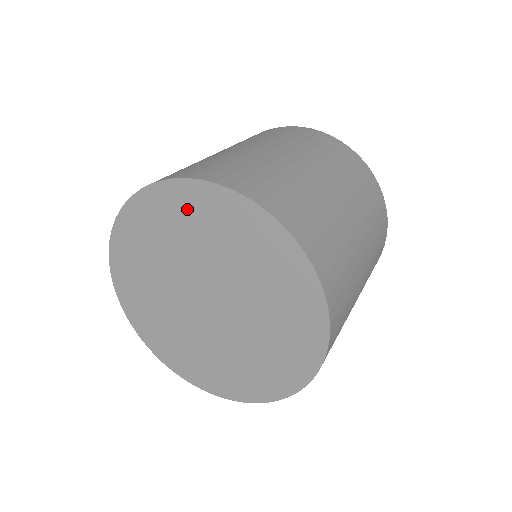
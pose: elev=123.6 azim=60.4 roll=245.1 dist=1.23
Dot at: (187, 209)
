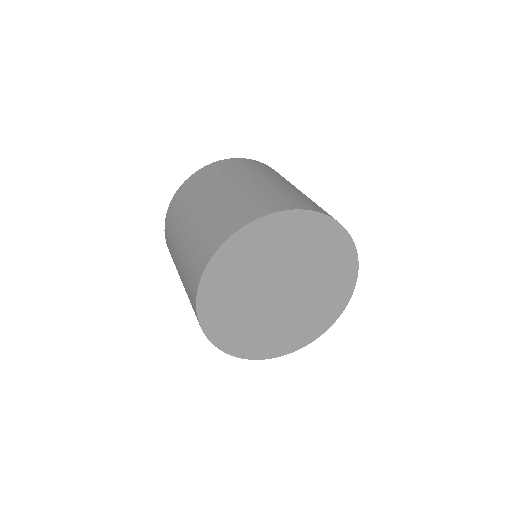
Dot at: (269, 234)
